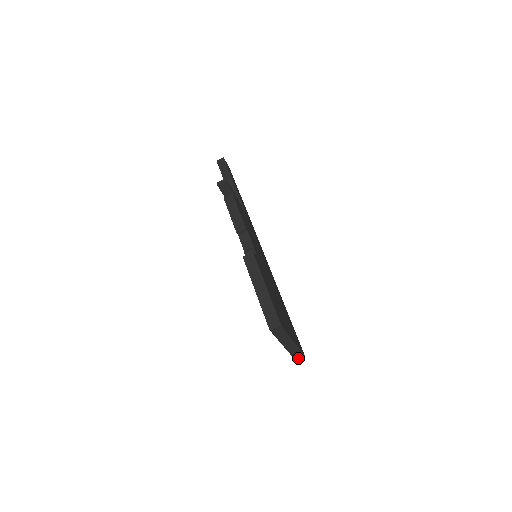
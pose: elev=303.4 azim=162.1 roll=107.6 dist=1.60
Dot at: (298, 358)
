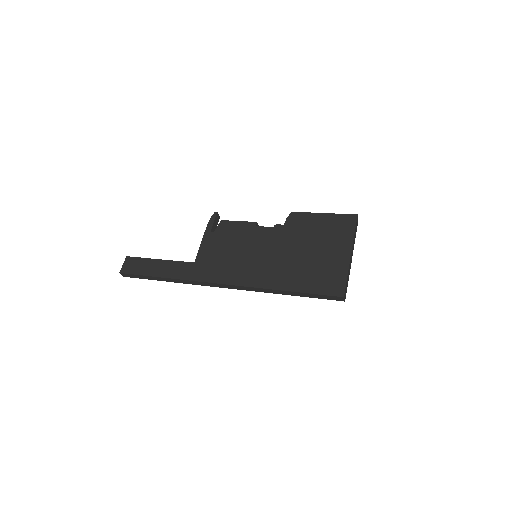
Dot at: (344, 296)
